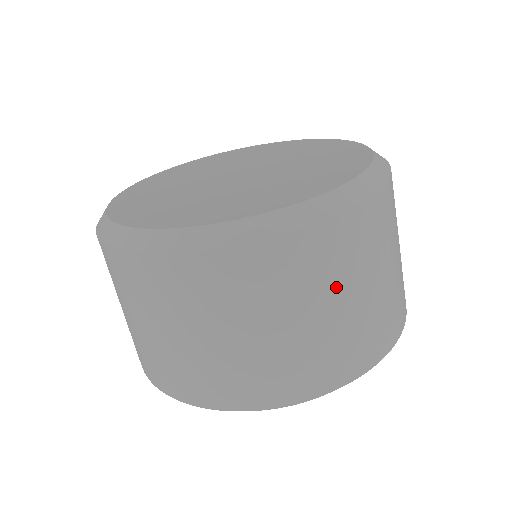
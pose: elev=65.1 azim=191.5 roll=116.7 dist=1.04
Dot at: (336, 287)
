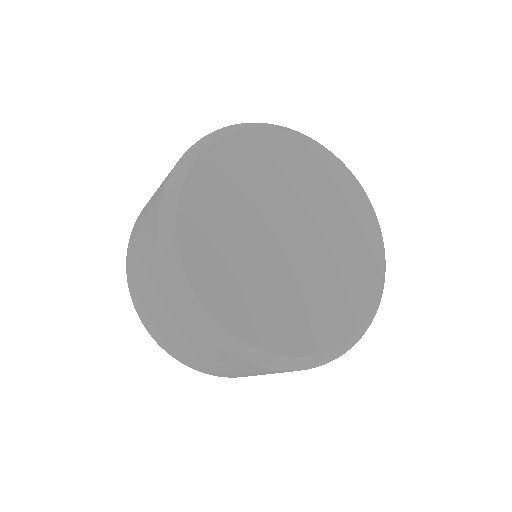
Dot at: occluded
